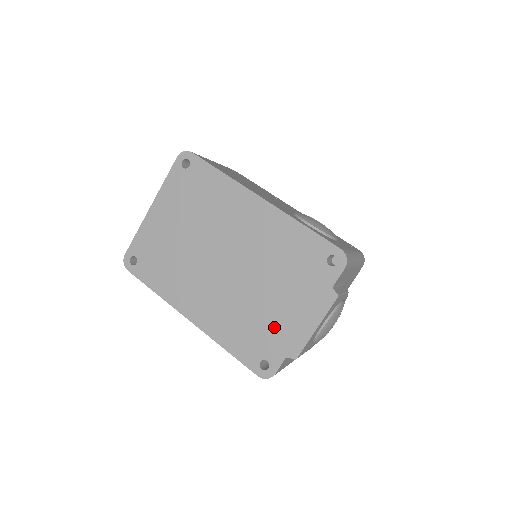
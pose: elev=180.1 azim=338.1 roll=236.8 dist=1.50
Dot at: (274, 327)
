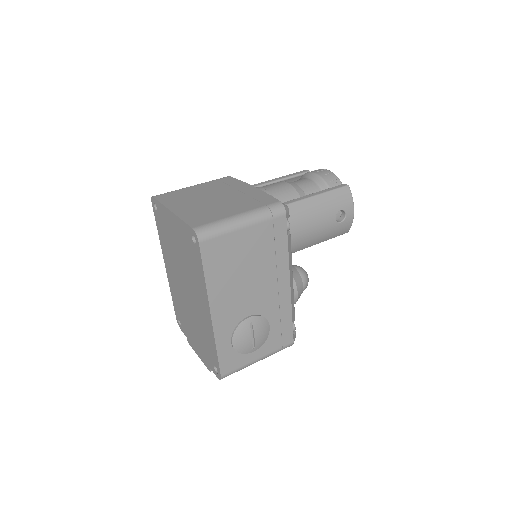
Dot at: (188, 329)
